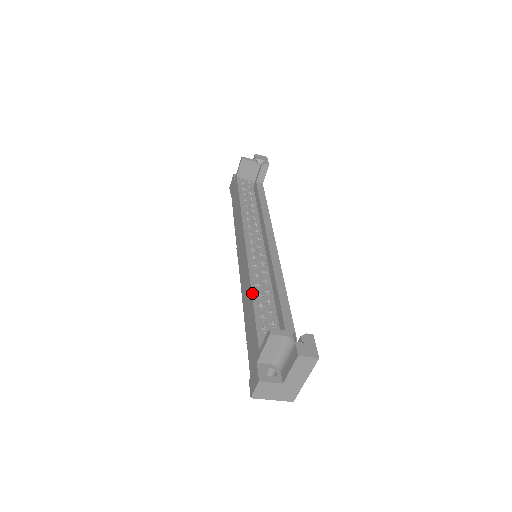
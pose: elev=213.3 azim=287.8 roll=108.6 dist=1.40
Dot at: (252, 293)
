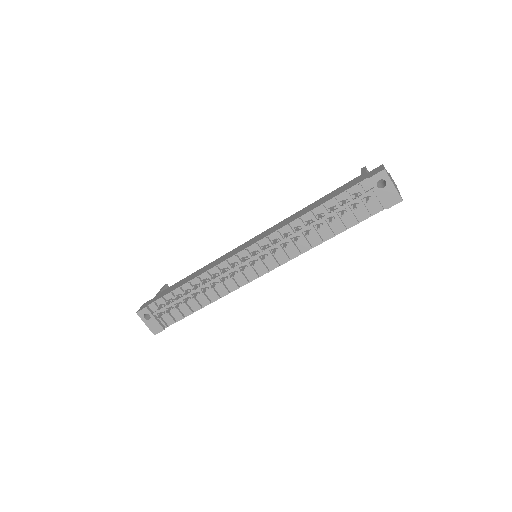
Dot at: (307, 206)
